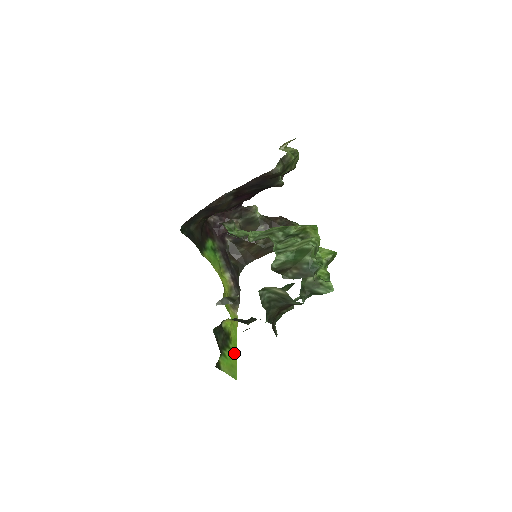
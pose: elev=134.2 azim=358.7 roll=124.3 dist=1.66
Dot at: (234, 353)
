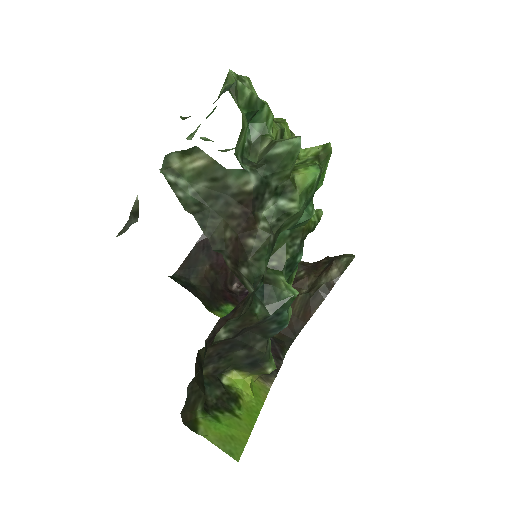
Dot at: (244, 424)
